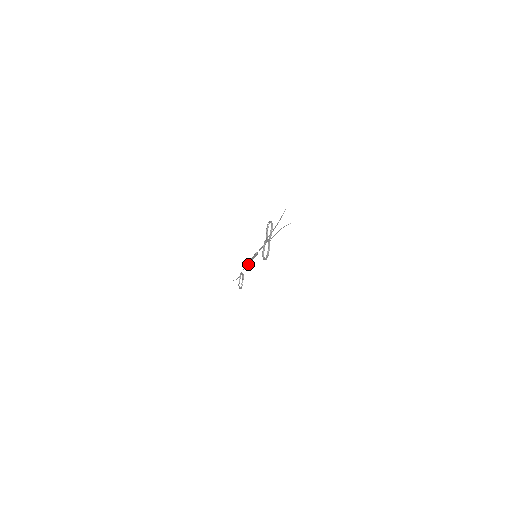
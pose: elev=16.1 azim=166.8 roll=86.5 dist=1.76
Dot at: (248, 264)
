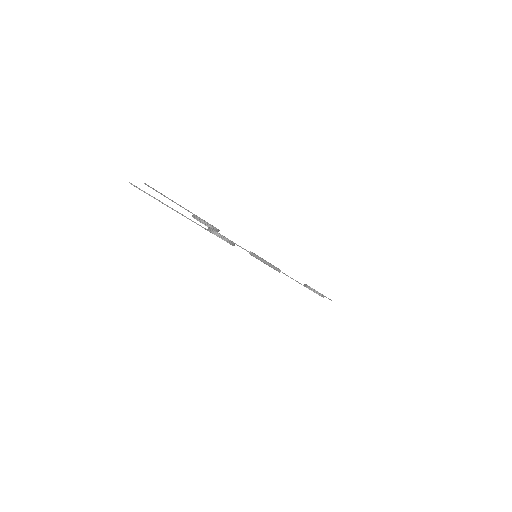
Dot at: occluded
